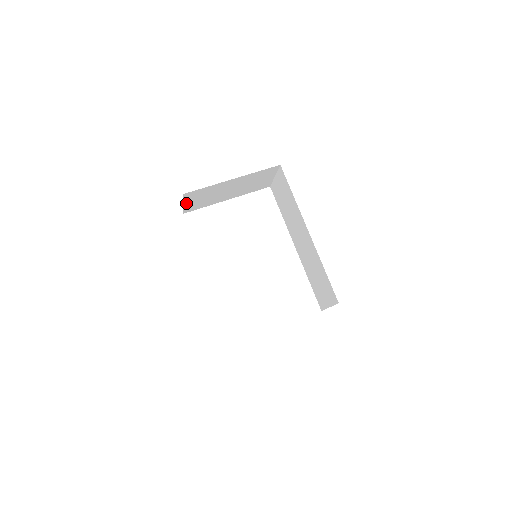
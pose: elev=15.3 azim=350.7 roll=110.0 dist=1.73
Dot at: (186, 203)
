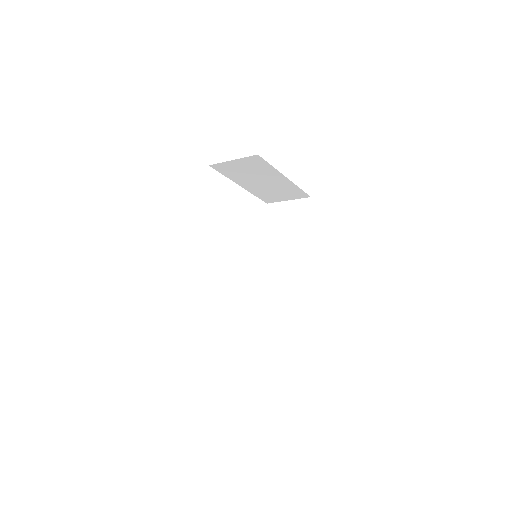
Dot at: (235, 161)
